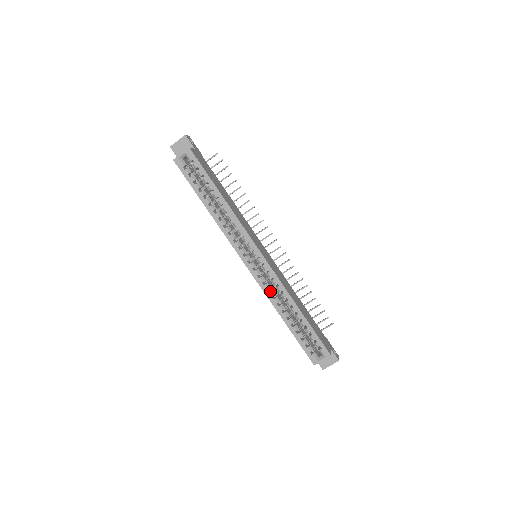
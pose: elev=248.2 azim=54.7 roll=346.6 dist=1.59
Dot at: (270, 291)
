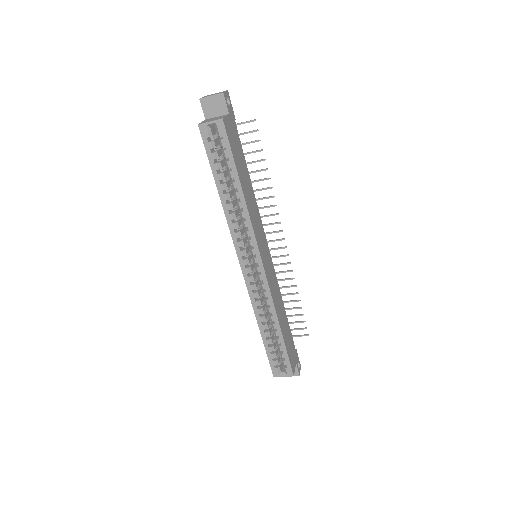
Dot at: (257, 301)
